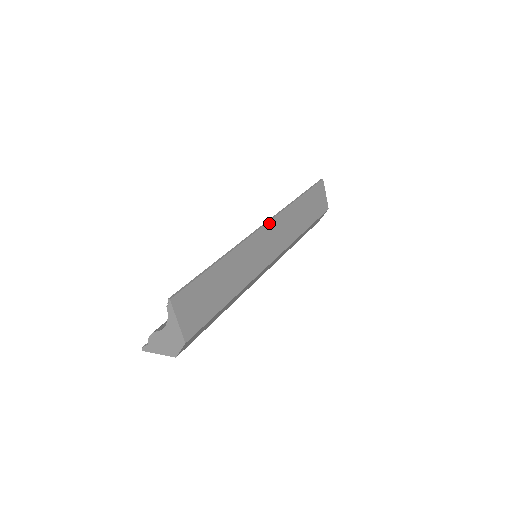
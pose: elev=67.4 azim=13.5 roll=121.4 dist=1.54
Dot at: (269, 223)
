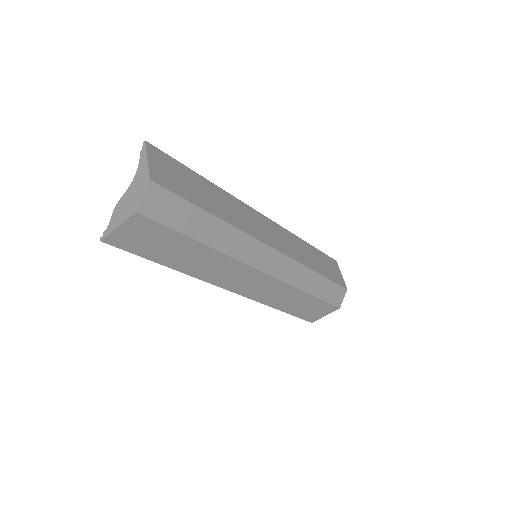
Dot at: (269, 220)
